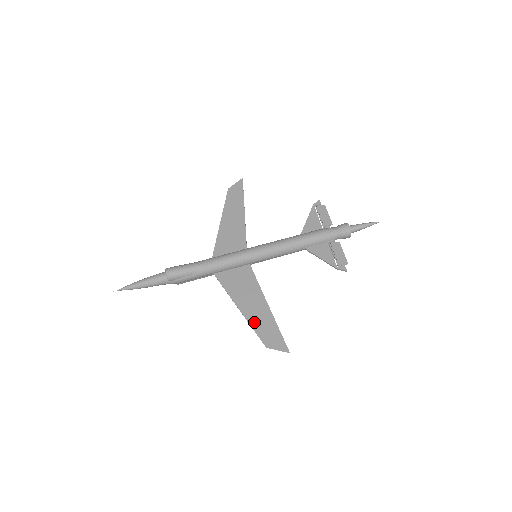
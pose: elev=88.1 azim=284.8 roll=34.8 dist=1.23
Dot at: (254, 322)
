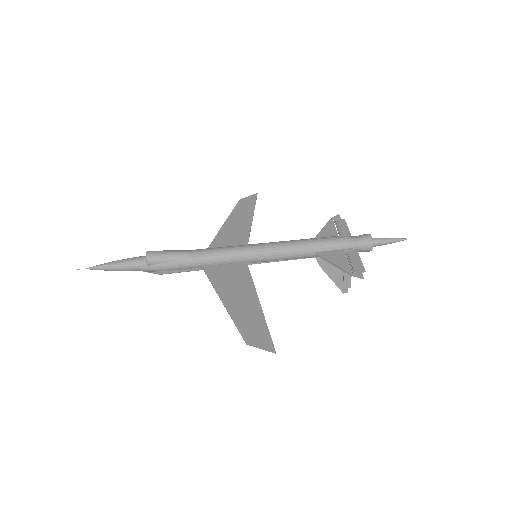
Dot at: (238, 316)
